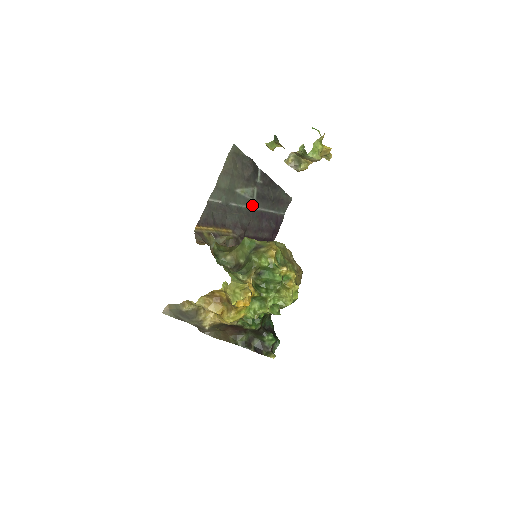
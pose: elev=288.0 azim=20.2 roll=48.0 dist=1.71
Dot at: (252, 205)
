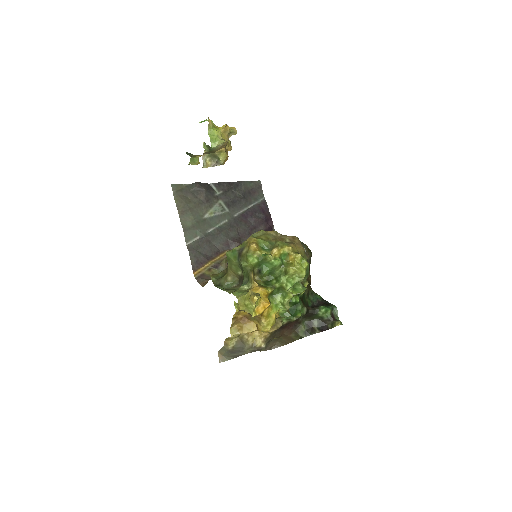
Dot at: (229, 216)
